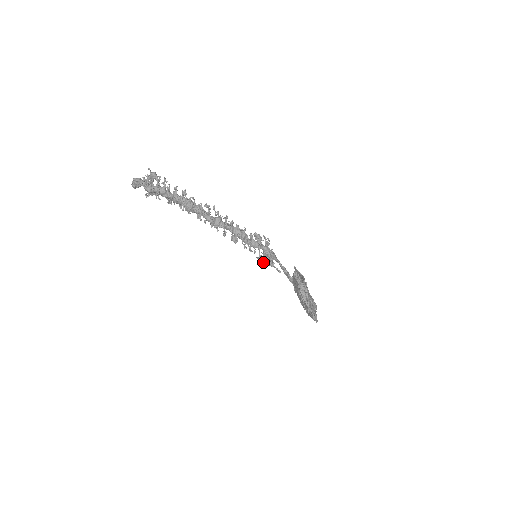
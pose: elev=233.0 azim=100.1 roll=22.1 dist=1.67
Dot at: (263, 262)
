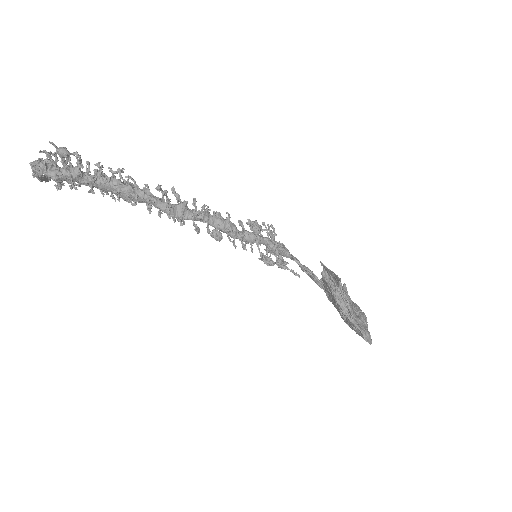
Dot at: (269, 264)
